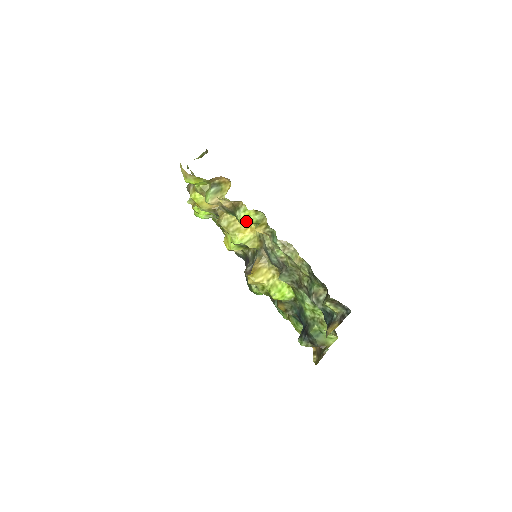
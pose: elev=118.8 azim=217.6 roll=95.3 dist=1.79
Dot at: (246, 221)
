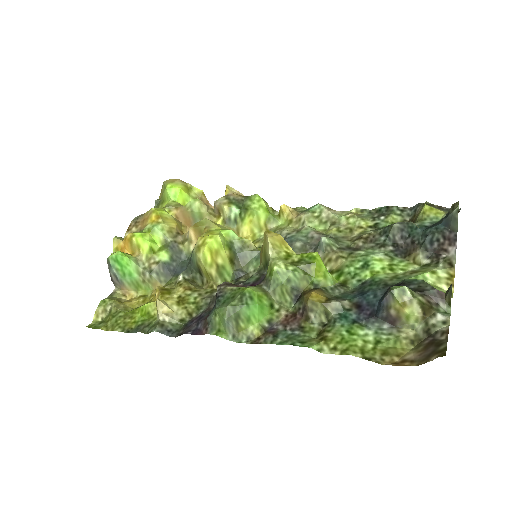
Dot at: (264, 203)
